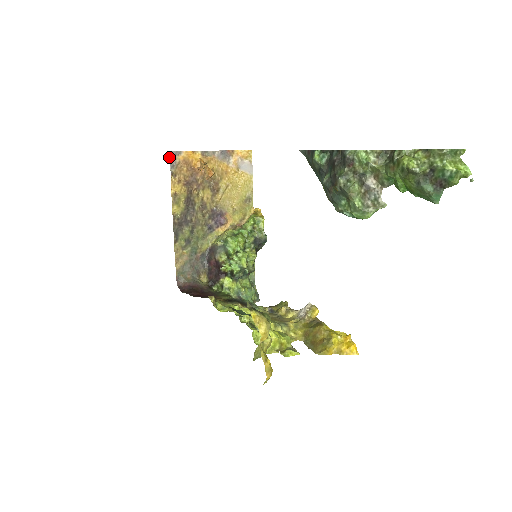
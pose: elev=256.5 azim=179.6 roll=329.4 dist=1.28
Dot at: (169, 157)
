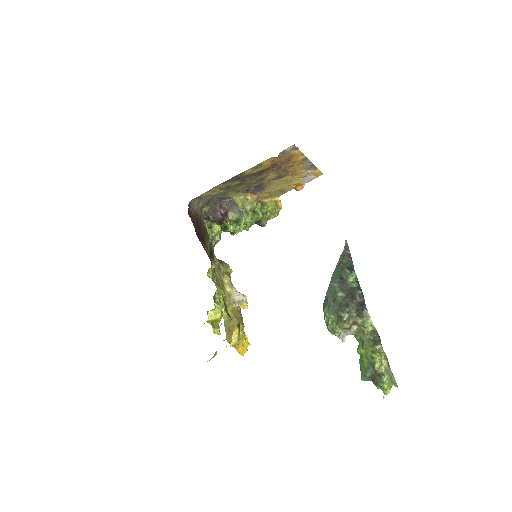
Dot at: (289, 147)
